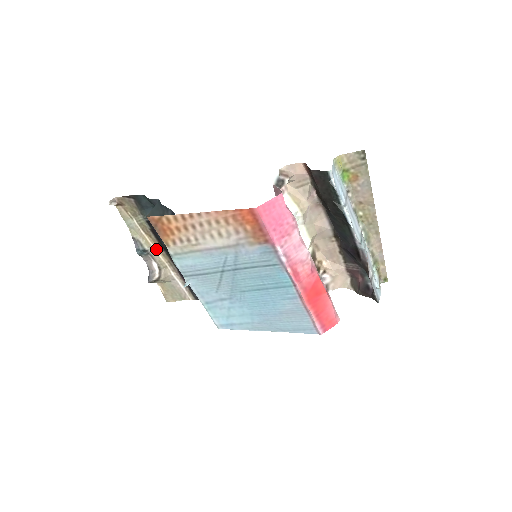
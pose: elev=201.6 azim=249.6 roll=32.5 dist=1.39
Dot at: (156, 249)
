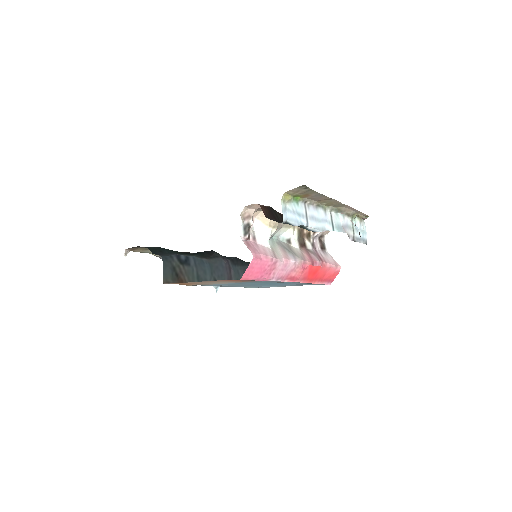
Dot at: occluded
